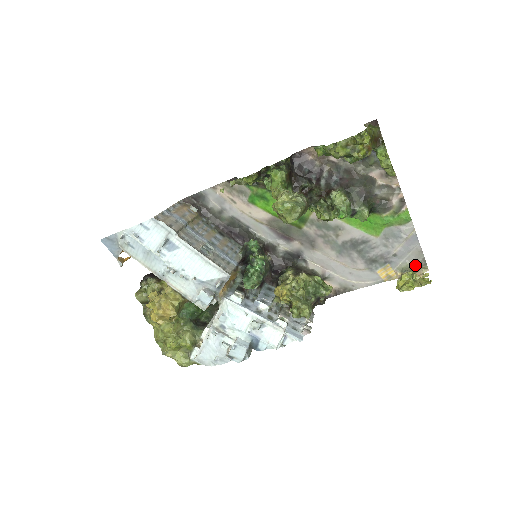
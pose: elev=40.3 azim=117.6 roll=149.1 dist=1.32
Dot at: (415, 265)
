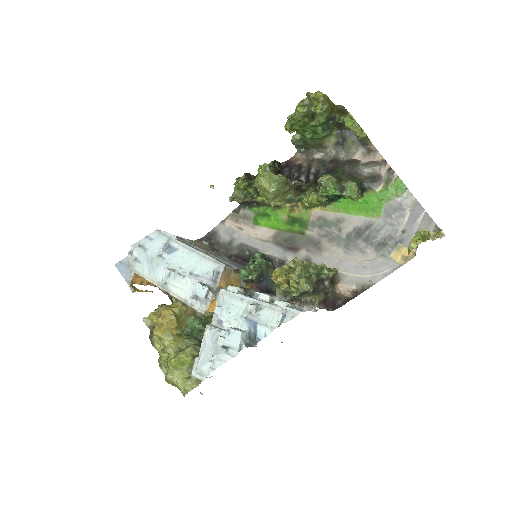
Dot at: occluded
